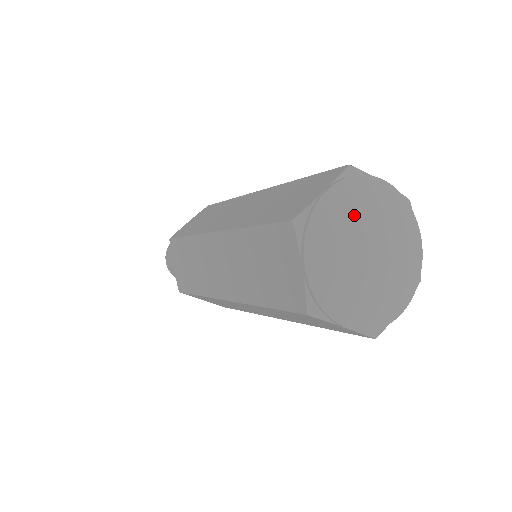
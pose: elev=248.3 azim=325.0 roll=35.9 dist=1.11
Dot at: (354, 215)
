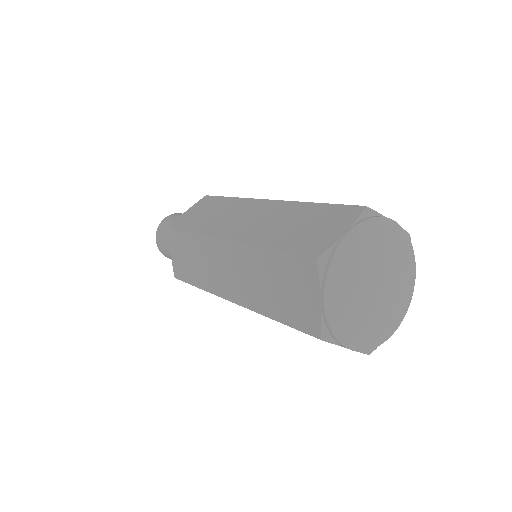
Dot at: (368, 255)
